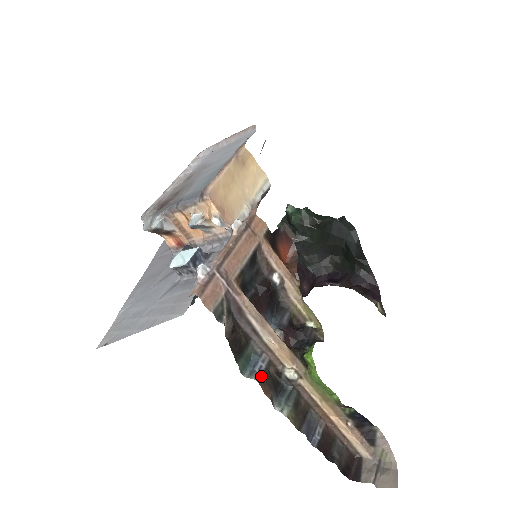
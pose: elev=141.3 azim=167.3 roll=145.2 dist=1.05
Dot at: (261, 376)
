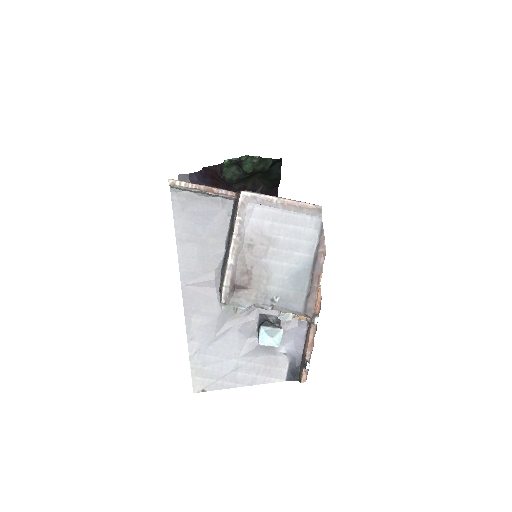
Dot at: occluded
